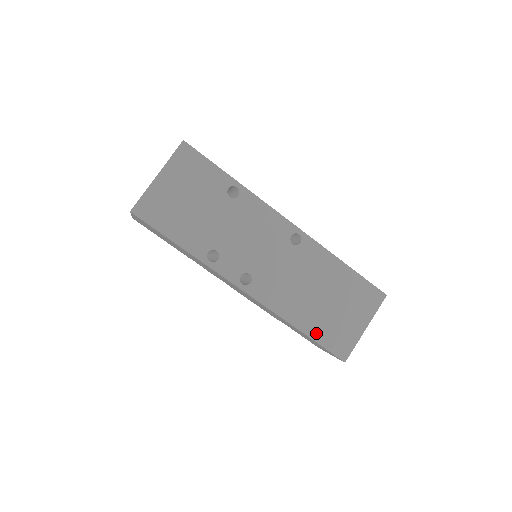
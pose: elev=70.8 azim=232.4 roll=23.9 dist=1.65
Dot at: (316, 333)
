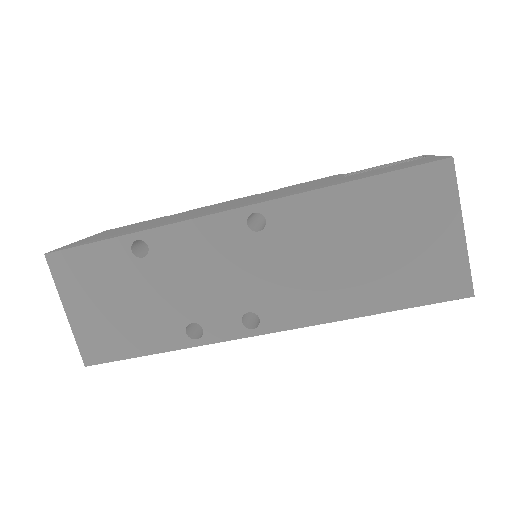
Dot at: (396, 299)
